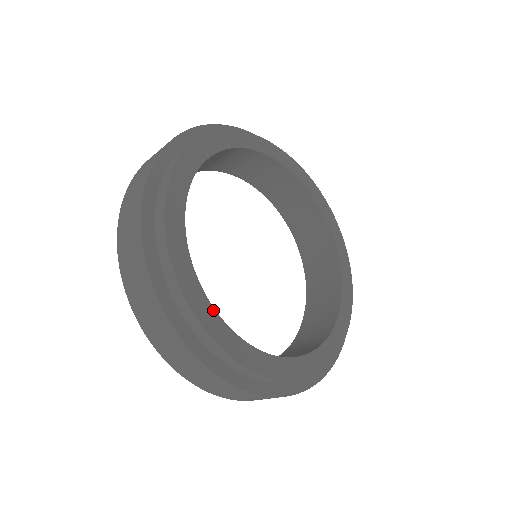
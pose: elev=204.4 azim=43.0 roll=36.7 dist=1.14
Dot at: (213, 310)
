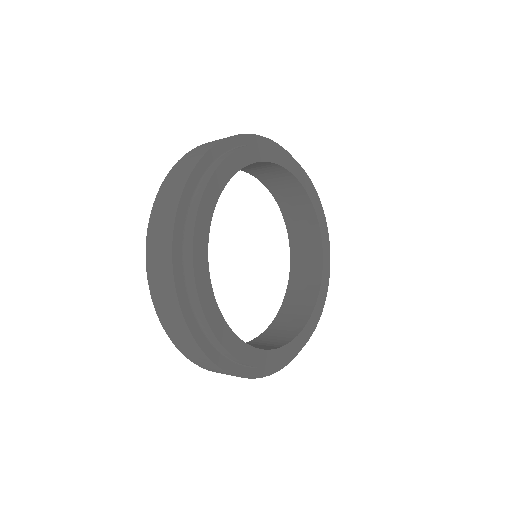
Dot at: (209, 281)
